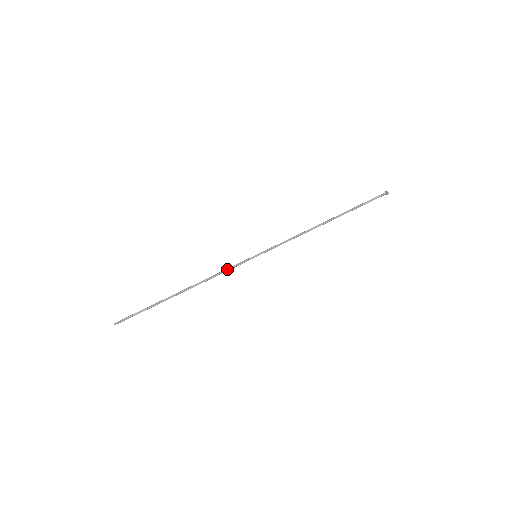
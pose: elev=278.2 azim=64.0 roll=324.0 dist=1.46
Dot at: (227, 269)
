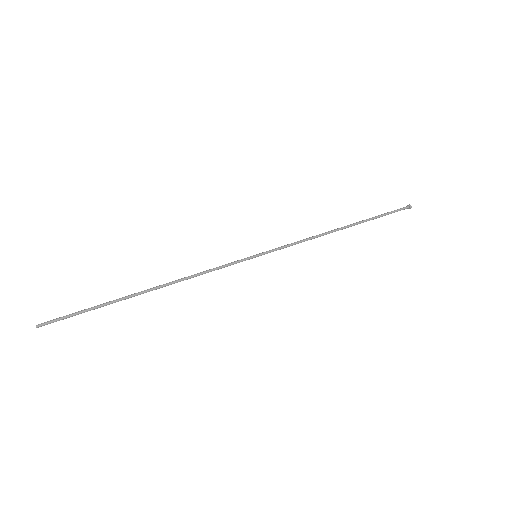
Dot at: (217, 267)
